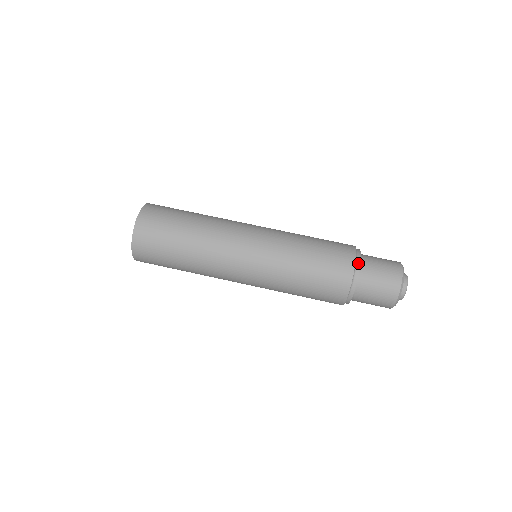
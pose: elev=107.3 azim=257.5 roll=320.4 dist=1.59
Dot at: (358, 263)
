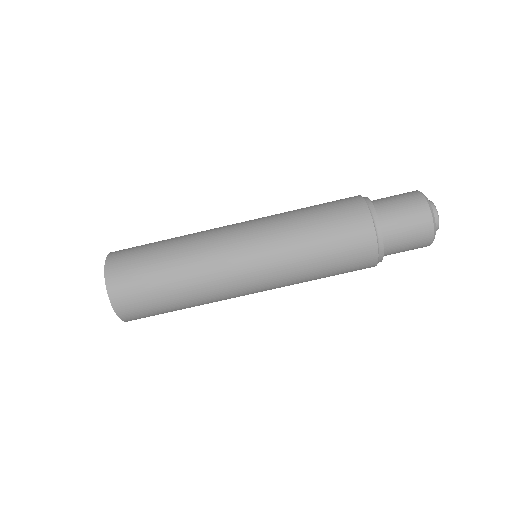
Dot at: (381, 249)
